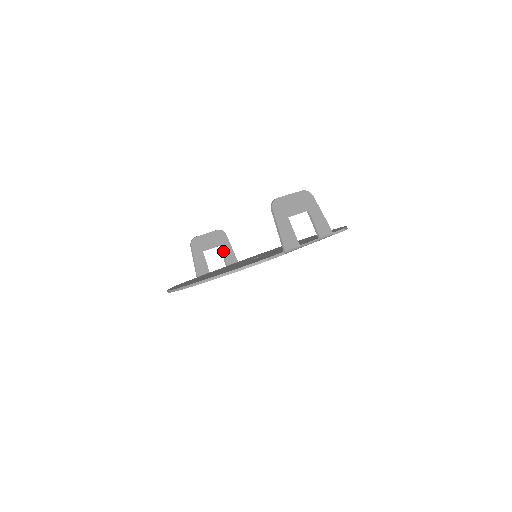
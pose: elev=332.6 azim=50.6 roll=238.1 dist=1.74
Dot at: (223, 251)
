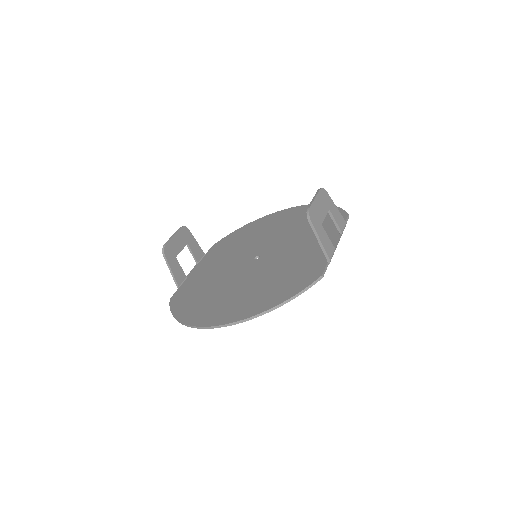
Dot at: (191, 249)
